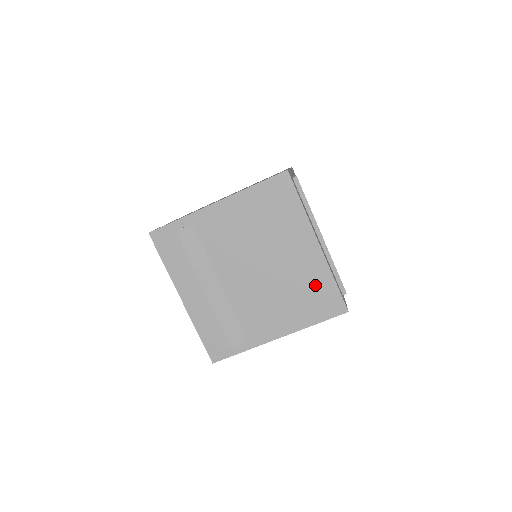
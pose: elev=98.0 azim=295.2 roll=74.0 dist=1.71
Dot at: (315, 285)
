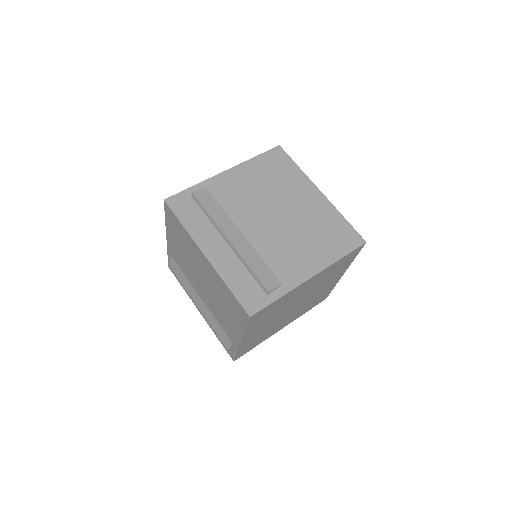
Dot at: (329, 224)
